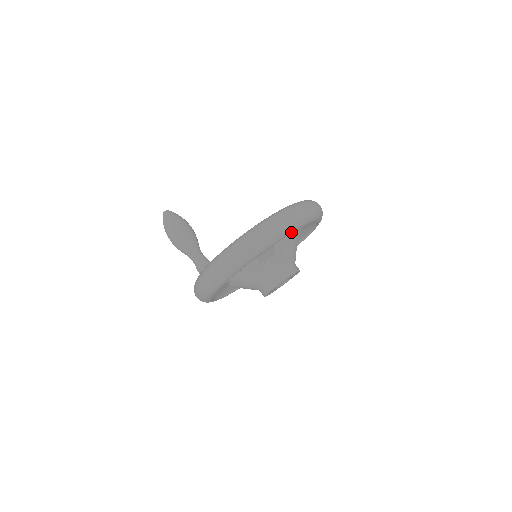
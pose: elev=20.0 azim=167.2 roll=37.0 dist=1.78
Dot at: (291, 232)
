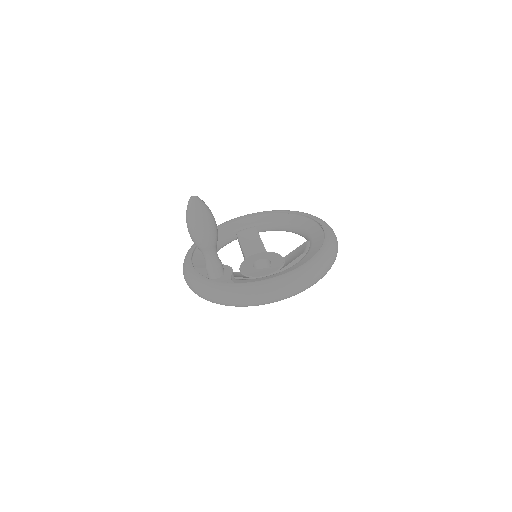
Dot at: occluded
